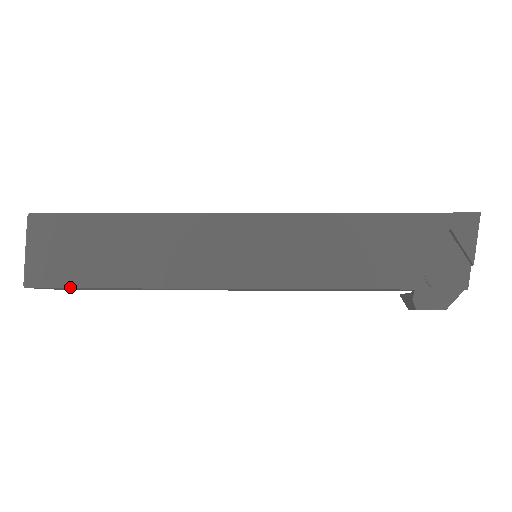
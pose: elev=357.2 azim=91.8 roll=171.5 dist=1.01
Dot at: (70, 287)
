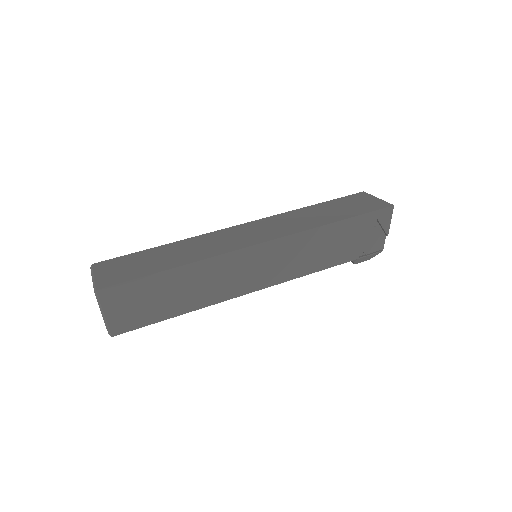
Dot at: occluded
